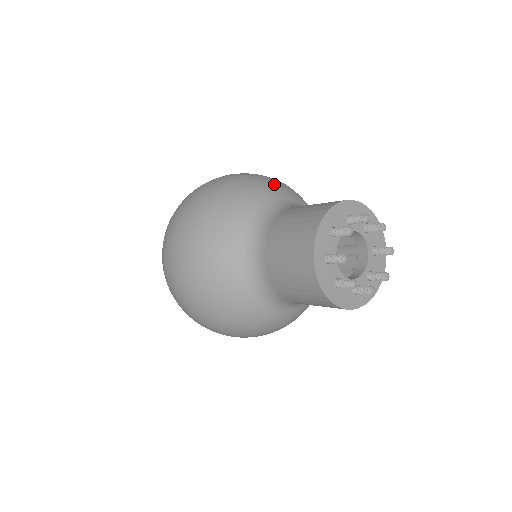
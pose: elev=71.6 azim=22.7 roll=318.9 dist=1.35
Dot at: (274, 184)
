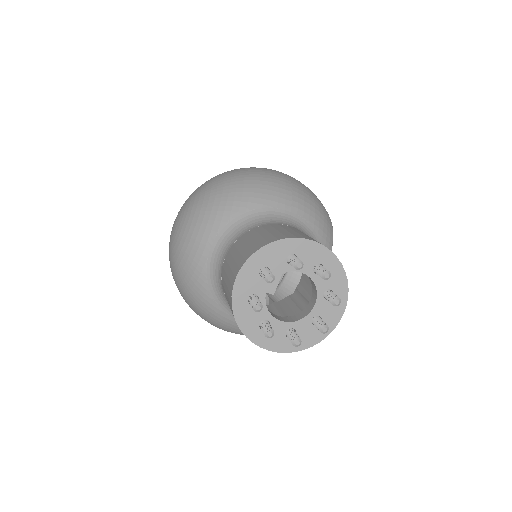
Dot at: (319, 215)
